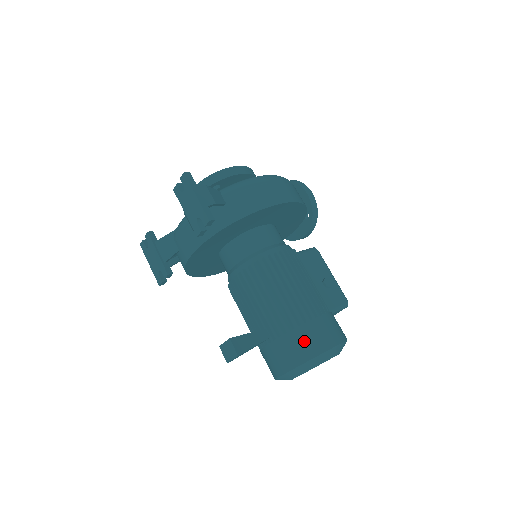
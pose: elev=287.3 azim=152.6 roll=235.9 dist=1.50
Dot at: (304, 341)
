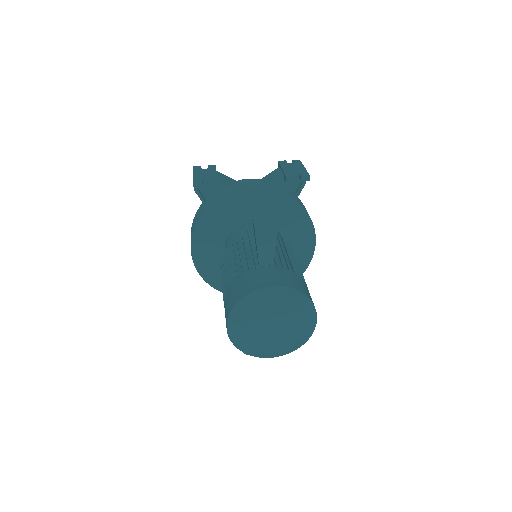
Dot at: (304, 286)
